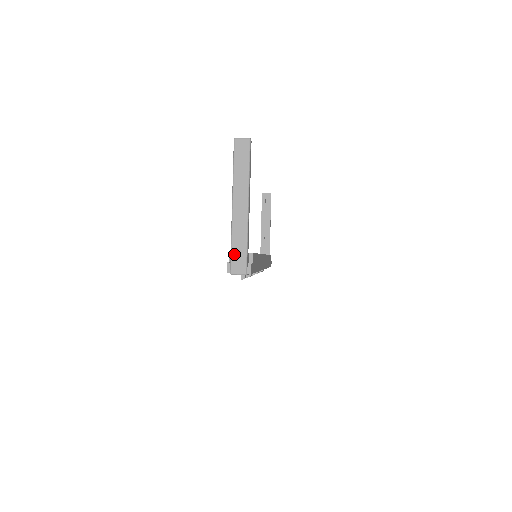
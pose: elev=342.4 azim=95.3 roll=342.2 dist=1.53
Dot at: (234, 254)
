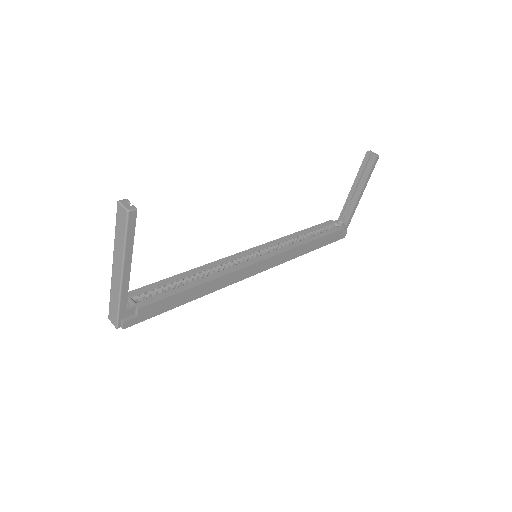
Dot at: (111, 306)
